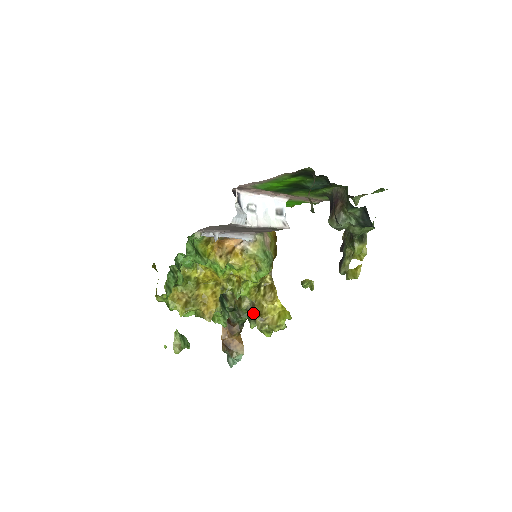
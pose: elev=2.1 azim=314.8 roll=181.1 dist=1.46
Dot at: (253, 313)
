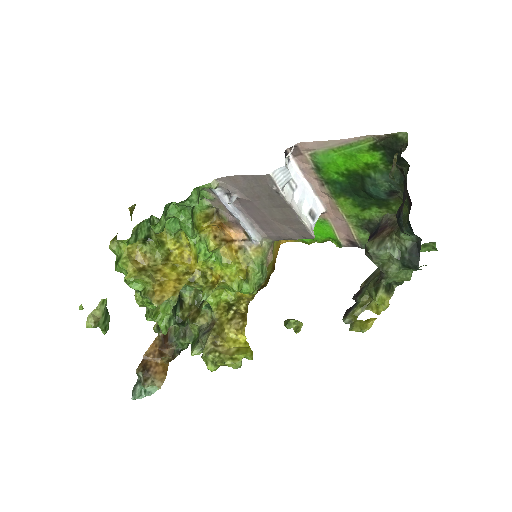
Dot at: (208, 332)
